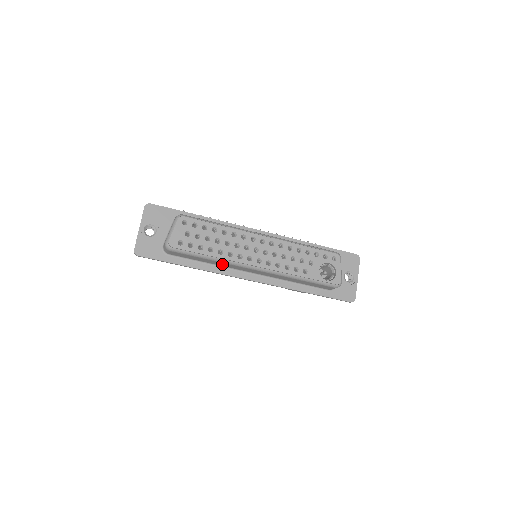
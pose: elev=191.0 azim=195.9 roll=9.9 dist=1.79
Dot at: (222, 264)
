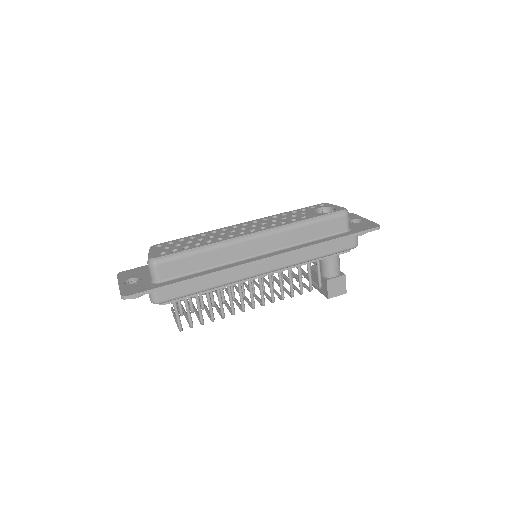
Dot at: (221, 257)
